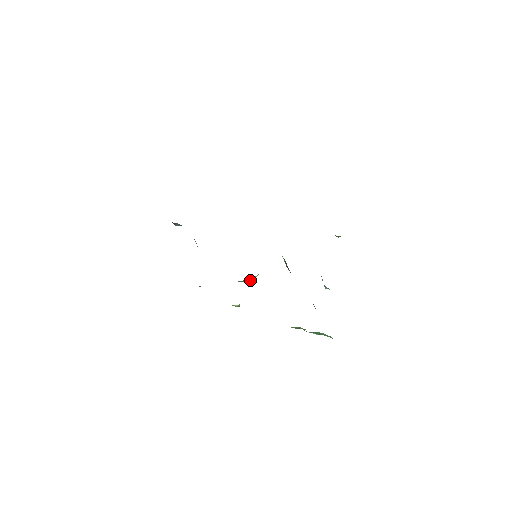
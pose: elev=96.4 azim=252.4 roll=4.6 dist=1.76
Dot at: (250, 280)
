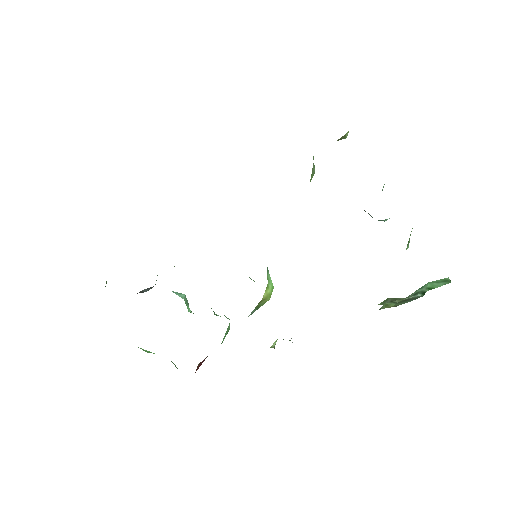
Dot at: (263, 300)
